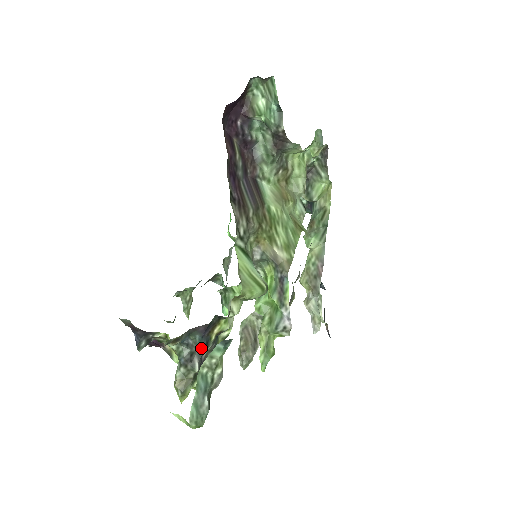
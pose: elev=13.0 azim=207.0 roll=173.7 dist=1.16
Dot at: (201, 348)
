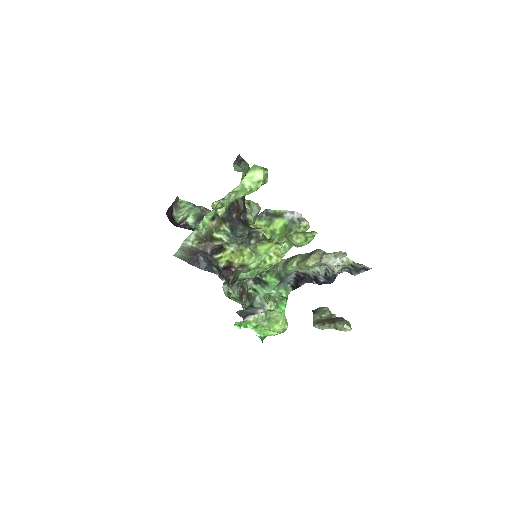
Dot at: (250, 229)
